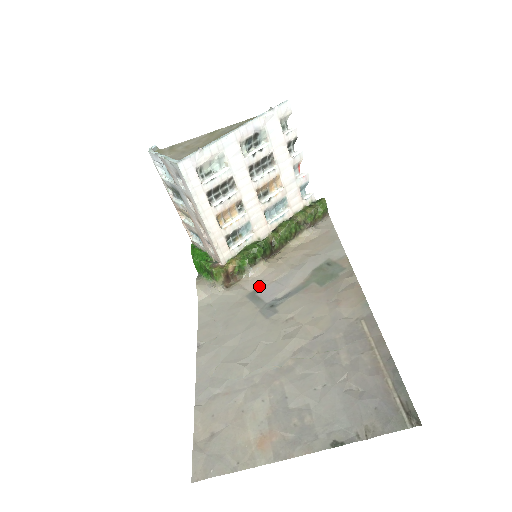
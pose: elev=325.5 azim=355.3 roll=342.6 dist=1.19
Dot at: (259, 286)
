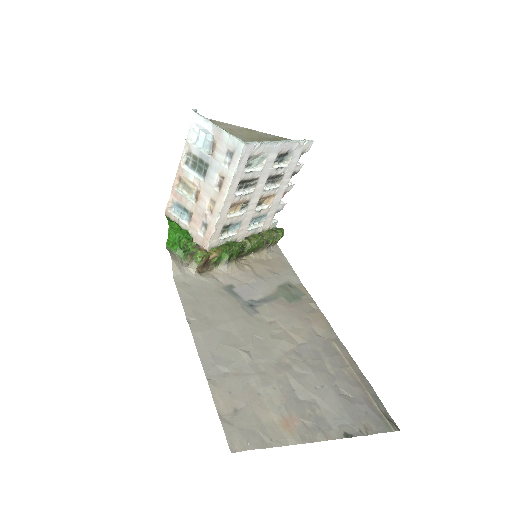
Dot at: (233, 283)
